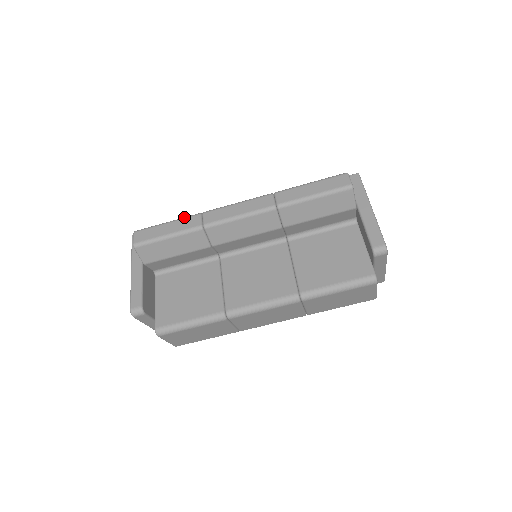
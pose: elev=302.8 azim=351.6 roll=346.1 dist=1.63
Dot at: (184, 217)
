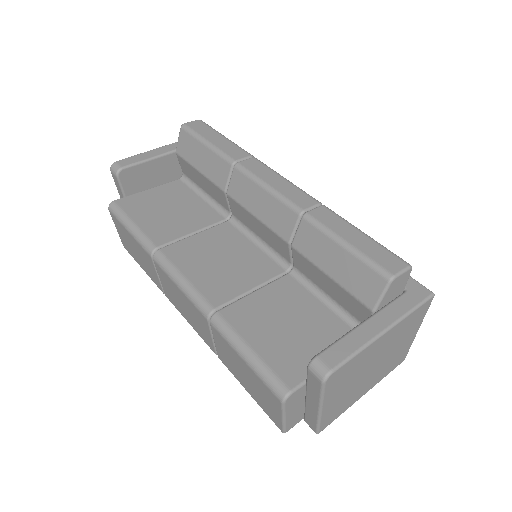
Dot at: occluded
